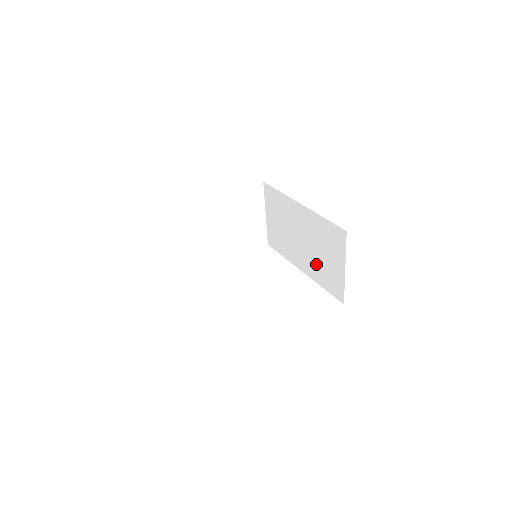
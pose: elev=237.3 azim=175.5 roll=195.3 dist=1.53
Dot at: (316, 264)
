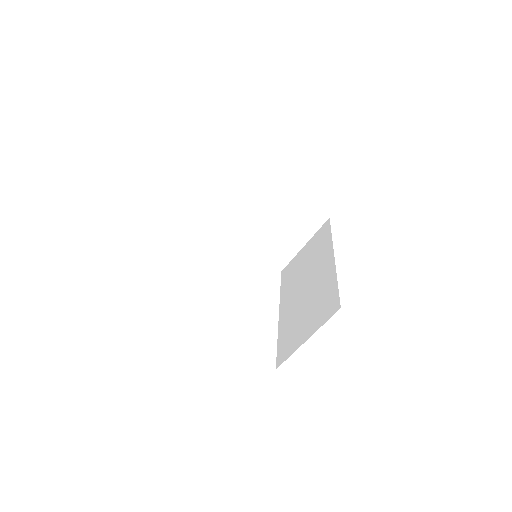
Dot at: (293, 317)
